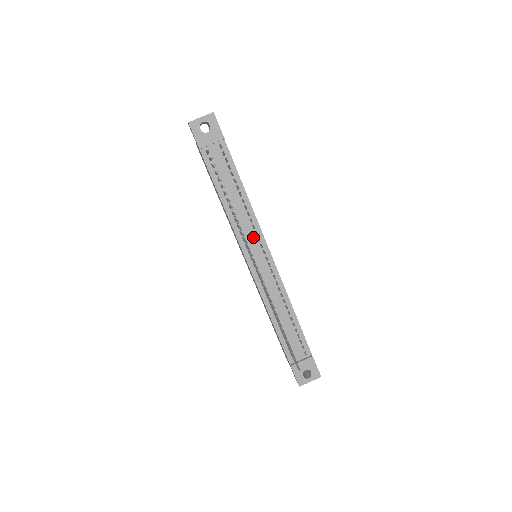
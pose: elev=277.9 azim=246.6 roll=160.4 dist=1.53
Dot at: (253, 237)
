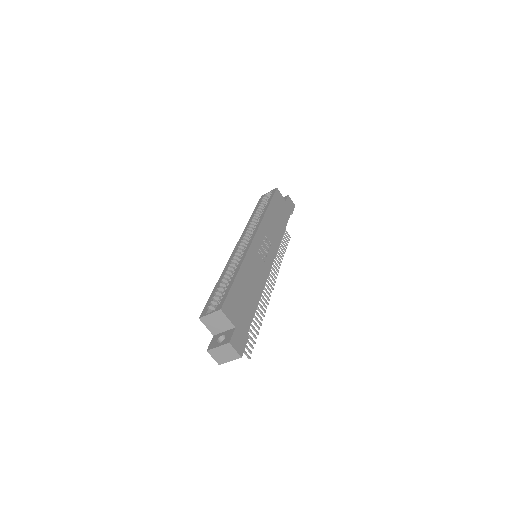
Dot at: occluded
